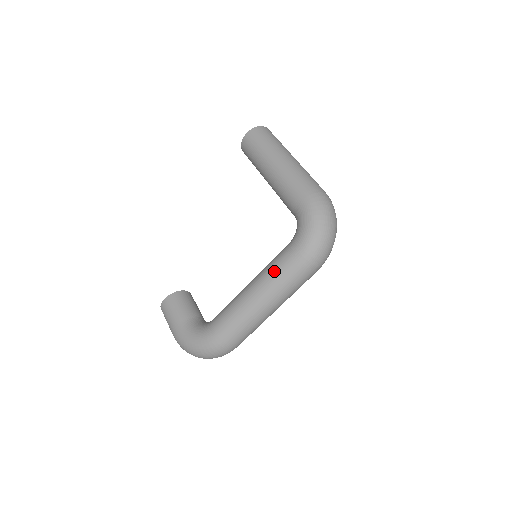
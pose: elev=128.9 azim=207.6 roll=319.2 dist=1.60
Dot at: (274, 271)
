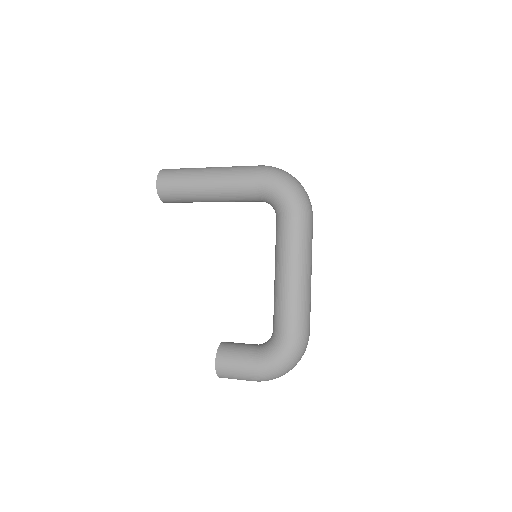
Dot at: (290, 243)
